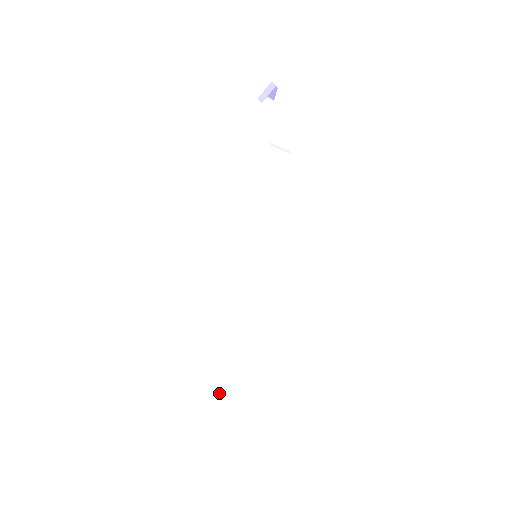
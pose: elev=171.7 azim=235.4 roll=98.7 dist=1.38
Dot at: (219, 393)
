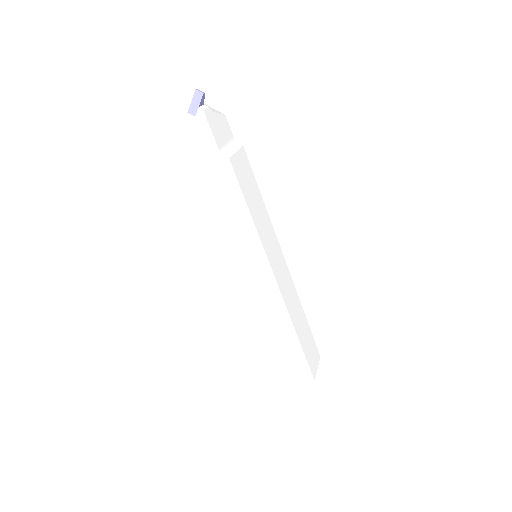
Dot at: (280, 375)
